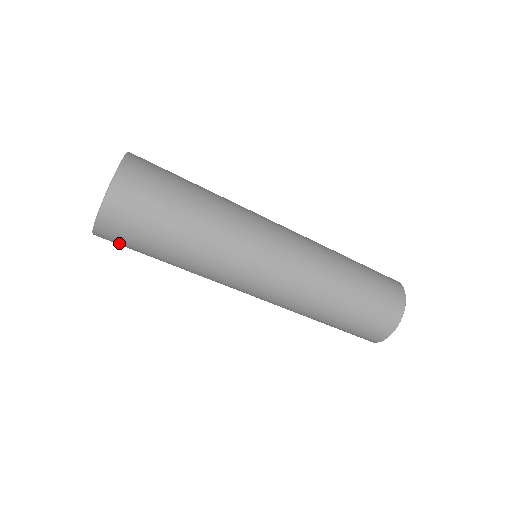
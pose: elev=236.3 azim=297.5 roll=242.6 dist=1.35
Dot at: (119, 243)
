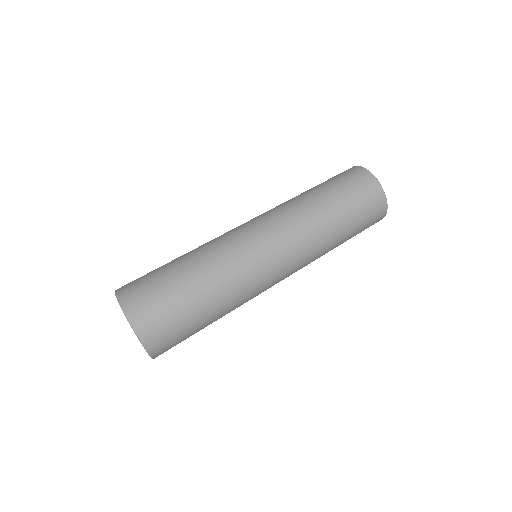
Dot at: (172, 344)
